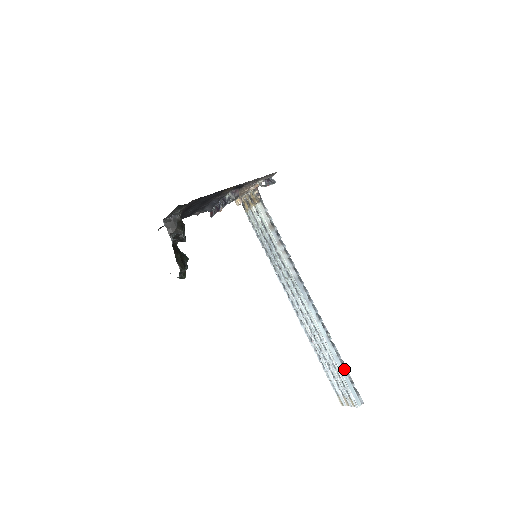
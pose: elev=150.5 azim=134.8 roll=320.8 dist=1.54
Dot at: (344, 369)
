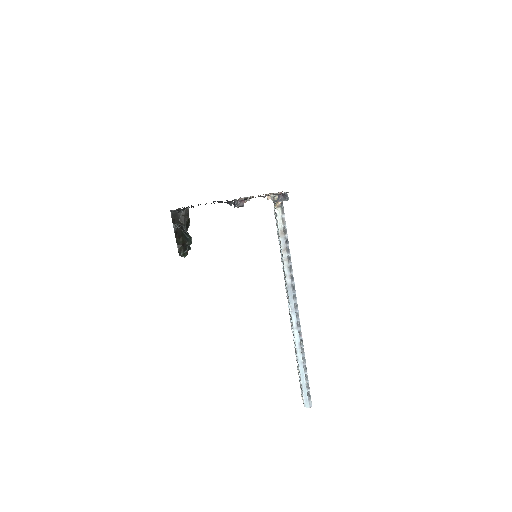
Dot at: (306, 374)
